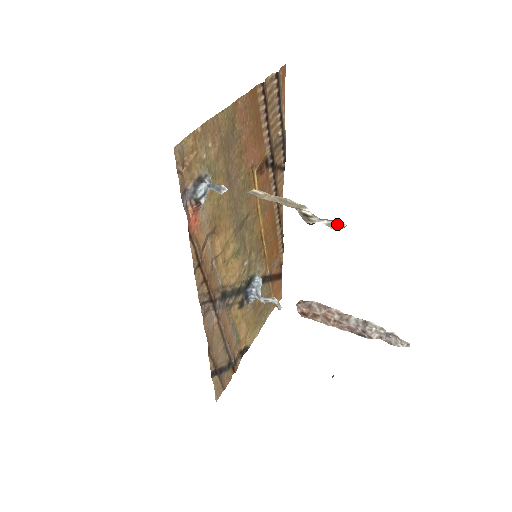
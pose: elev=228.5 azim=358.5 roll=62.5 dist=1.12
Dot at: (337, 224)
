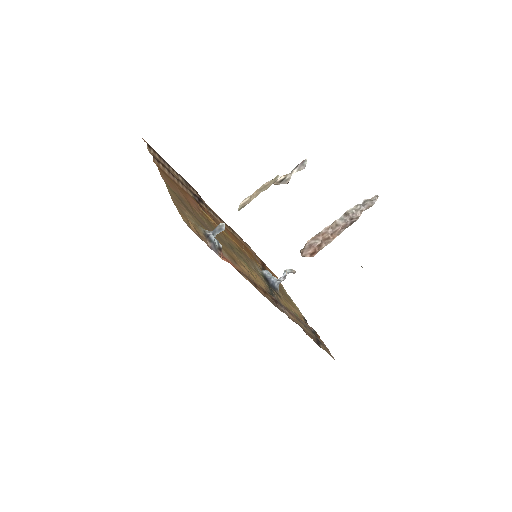
Dot at: (302, 164)
